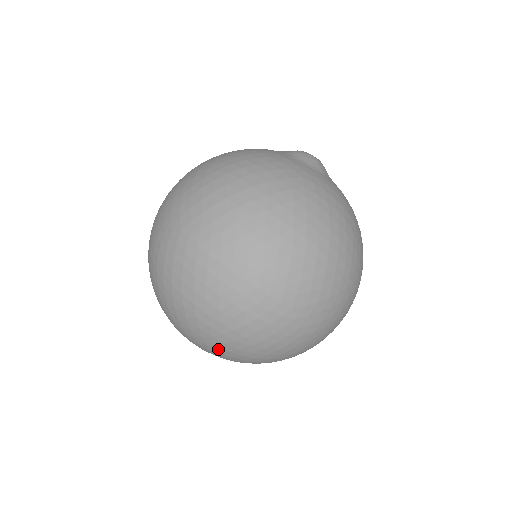
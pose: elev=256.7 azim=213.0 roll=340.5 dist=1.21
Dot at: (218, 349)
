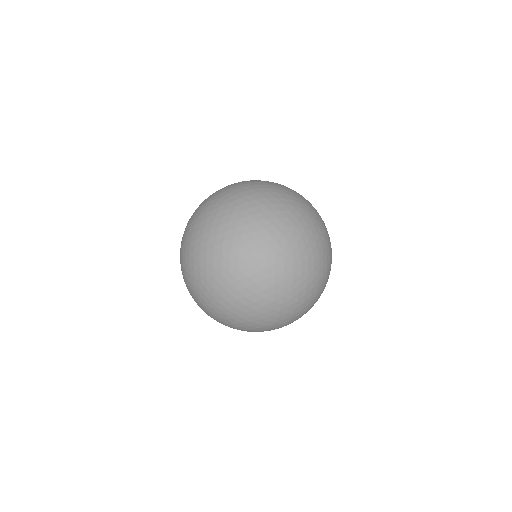
Dot at: (203, 257)
